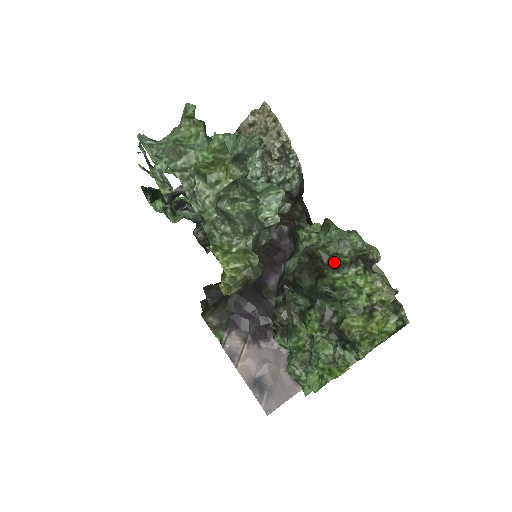
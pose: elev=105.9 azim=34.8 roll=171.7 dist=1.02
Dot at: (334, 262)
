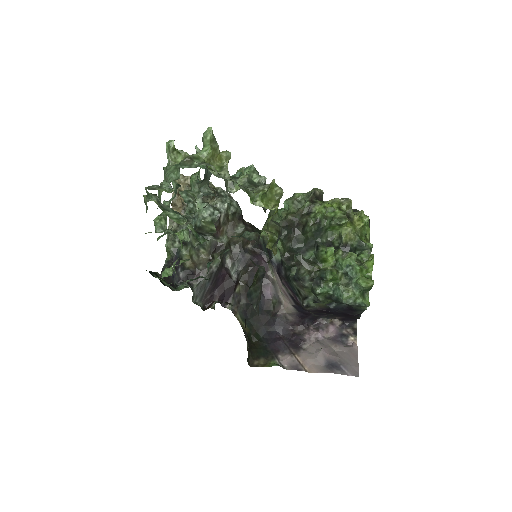
Dot at: (303, 212)
